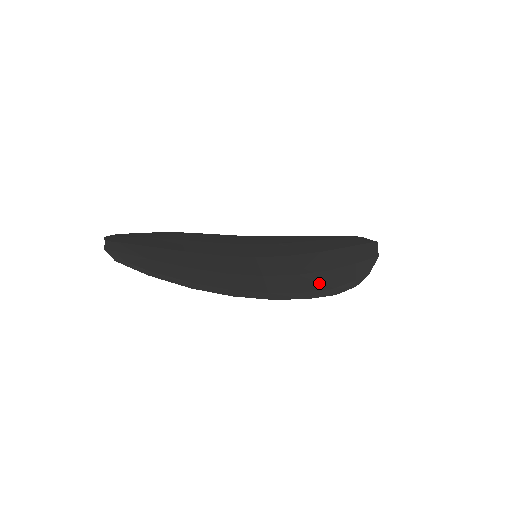
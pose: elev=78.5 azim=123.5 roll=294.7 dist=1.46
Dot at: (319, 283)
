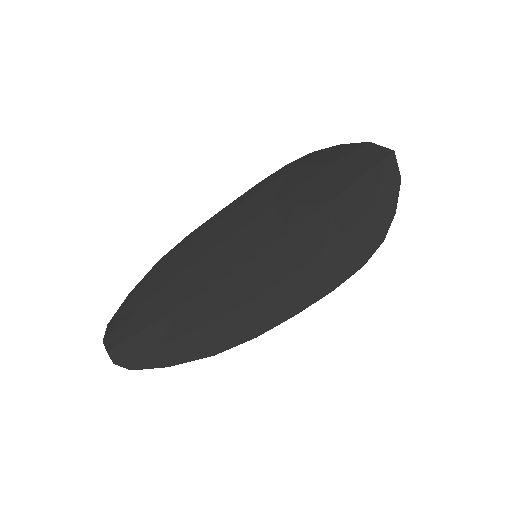
Dot at: (339, 260)
